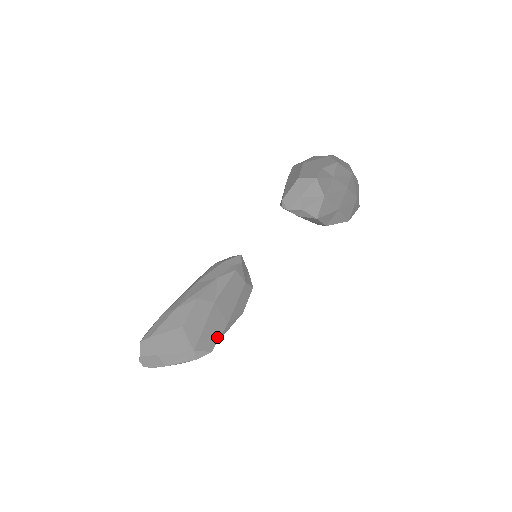
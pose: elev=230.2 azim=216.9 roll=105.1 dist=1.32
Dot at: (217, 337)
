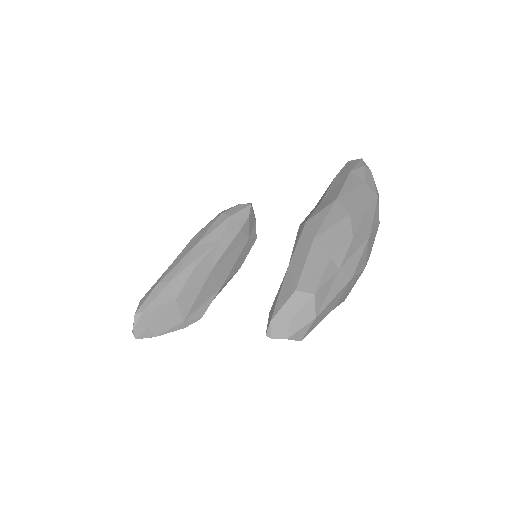
Dot at: (208, 303)
